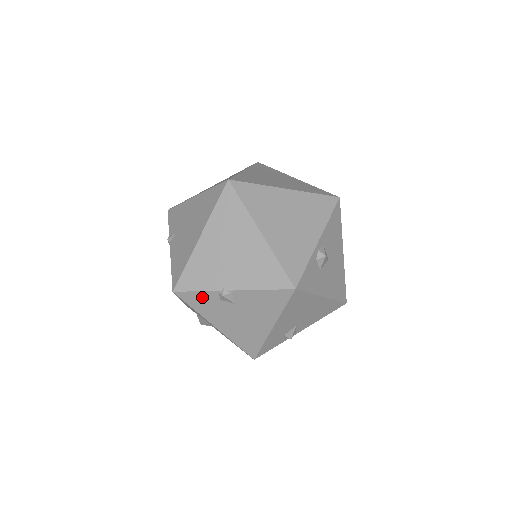
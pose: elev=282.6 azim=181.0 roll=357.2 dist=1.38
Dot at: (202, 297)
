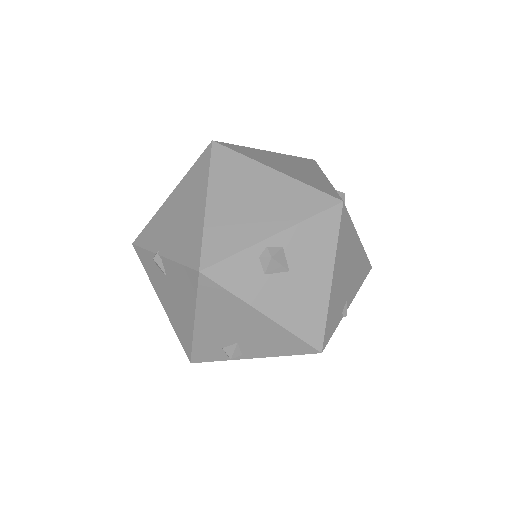
Dot at: (147, 257)
